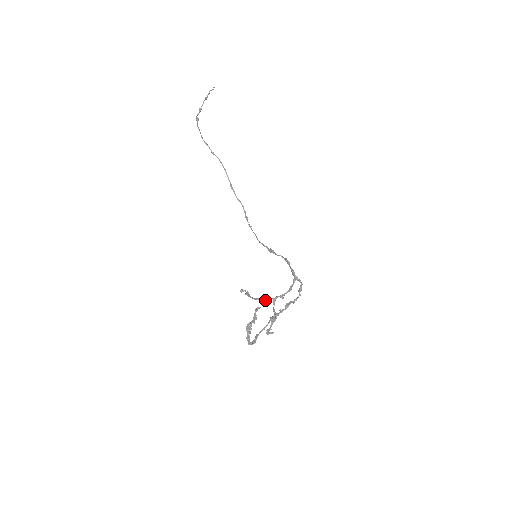
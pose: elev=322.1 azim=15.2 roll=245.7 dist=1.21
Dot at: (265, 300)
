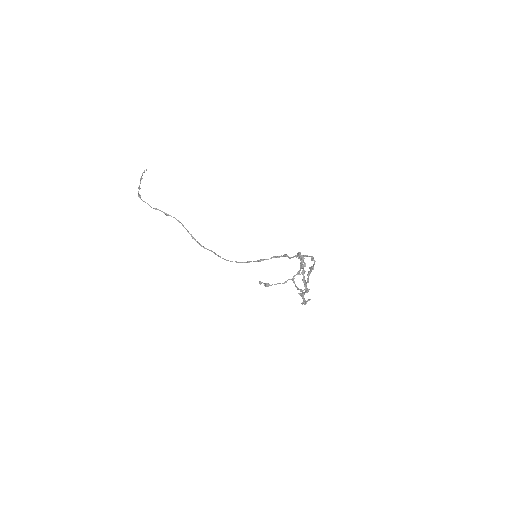
Dot at: (285, 282)
